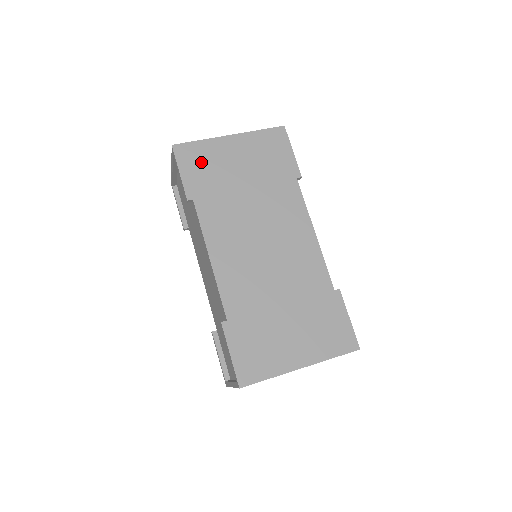
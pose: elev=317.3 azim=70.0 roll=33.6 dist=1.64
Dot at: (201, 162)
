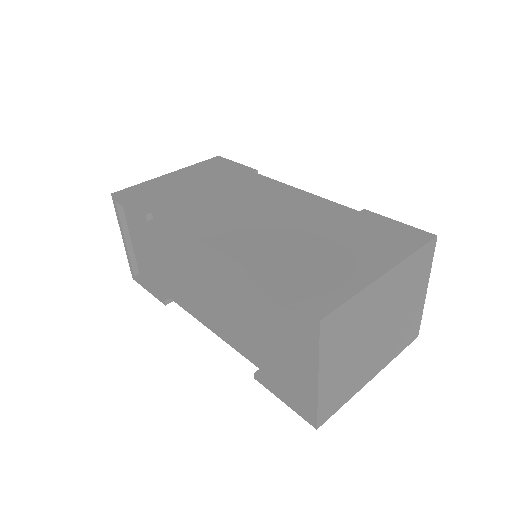
Dot at: (148, 192)
